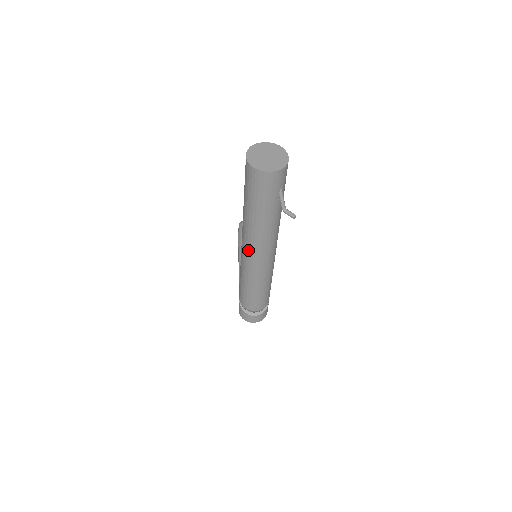
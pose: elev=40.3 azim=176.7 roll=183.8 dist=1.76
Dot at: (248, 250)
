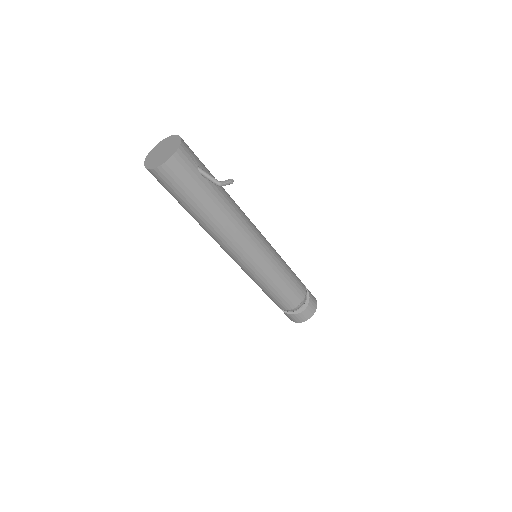
Dot at: (232, 251)
